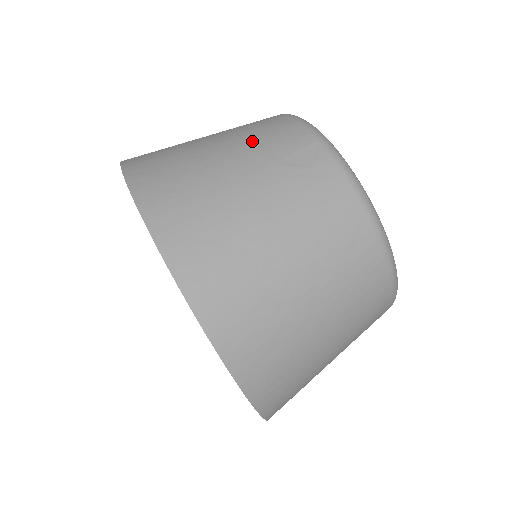
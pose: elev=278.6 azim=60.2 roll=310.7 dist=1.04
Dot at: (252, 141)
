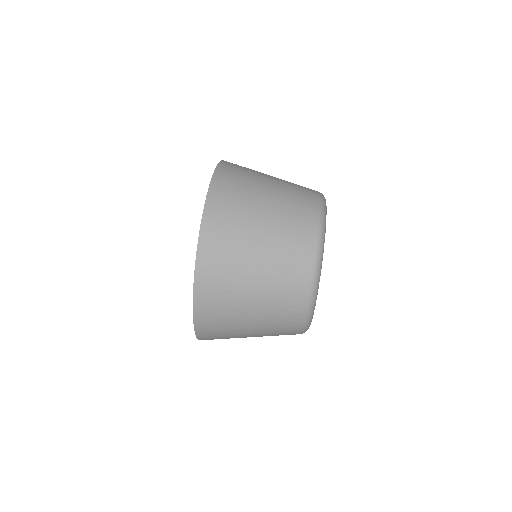
Dot at: (284, 220)
